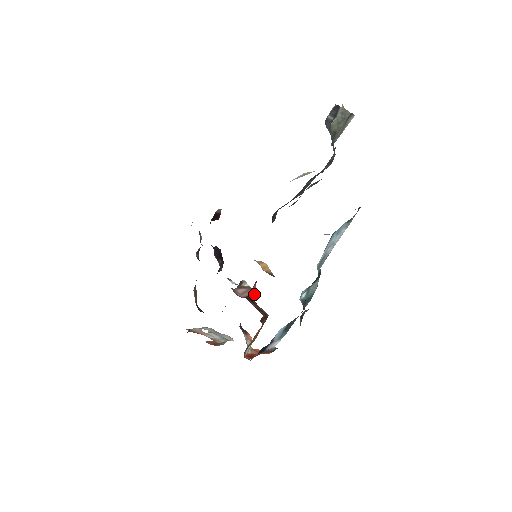
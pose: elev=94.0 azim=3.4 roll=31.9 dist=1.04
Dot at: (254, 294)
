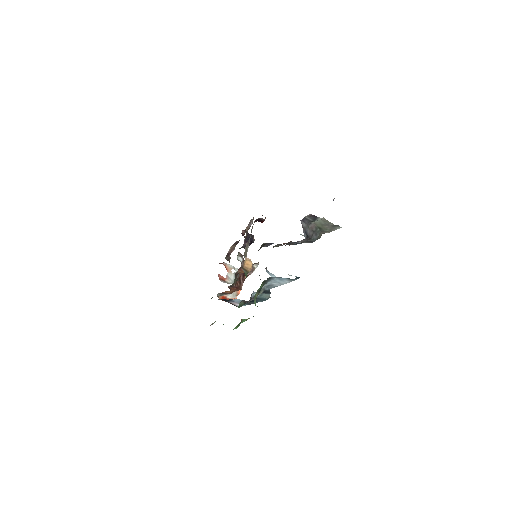
Dot at: (251, 273)
